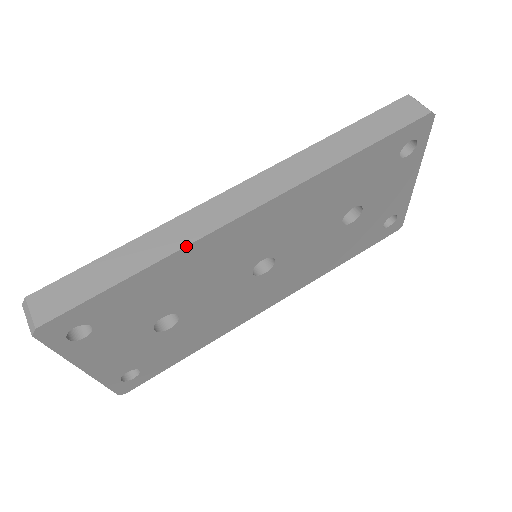
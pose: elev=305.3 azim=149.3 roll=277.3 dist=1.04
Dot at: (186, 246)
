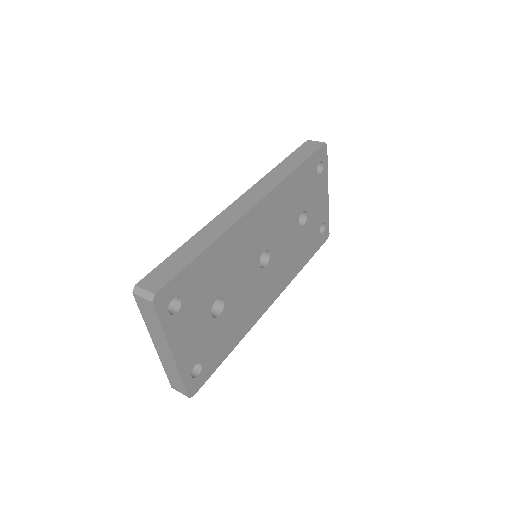
Dot at: (228, 229)
